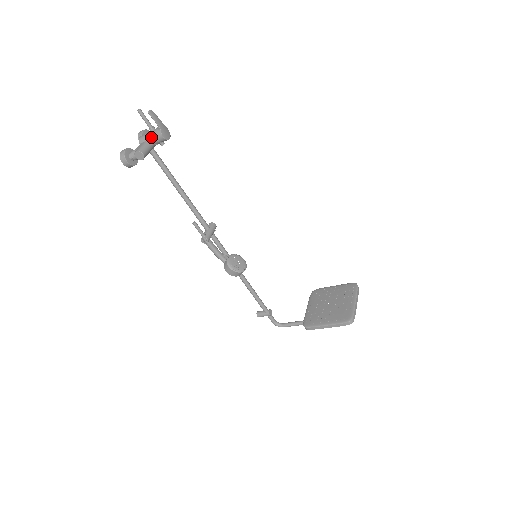
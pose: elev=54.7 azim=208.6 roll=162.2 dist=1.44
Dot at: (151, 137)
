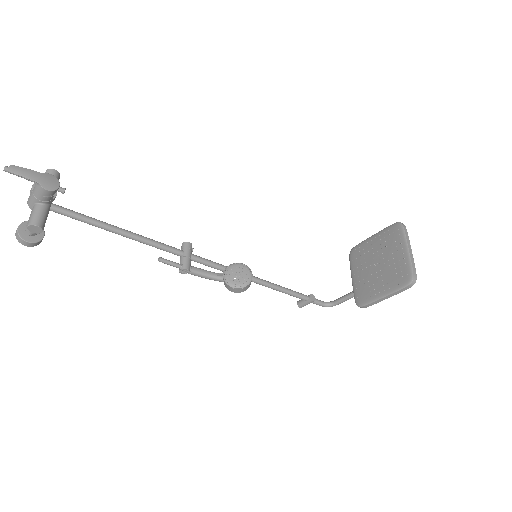
Dot at: (36, 197)
